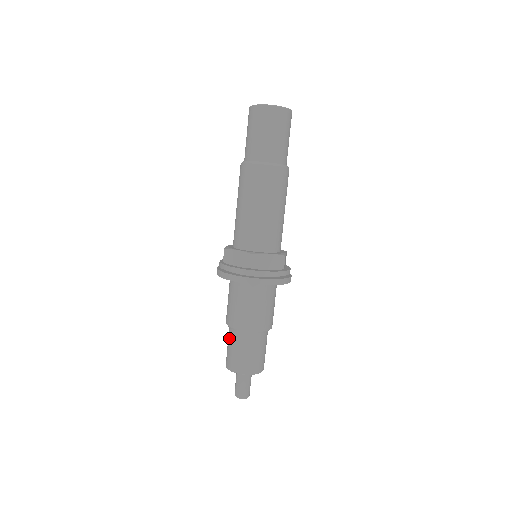
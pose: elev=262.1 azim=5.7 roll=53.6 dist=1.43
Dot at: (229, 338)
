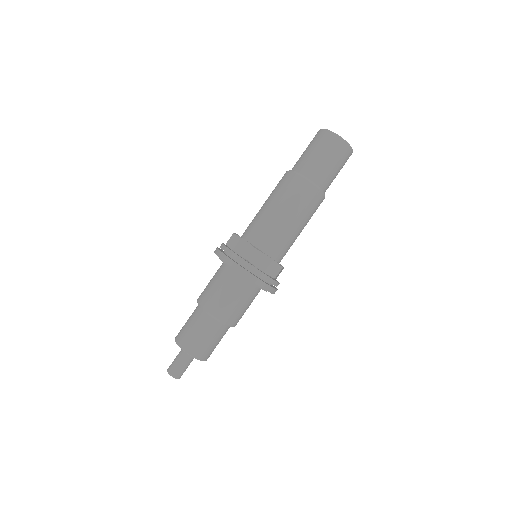
Dot at: (192, 314)
